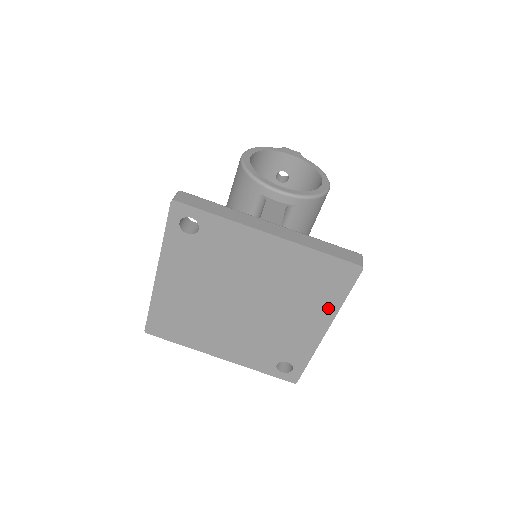
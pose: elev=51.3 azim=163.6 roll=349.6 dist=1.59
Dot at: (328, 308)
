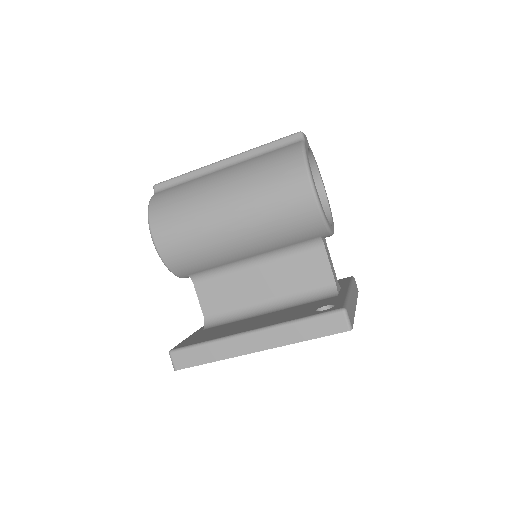
Dot at: occluded
